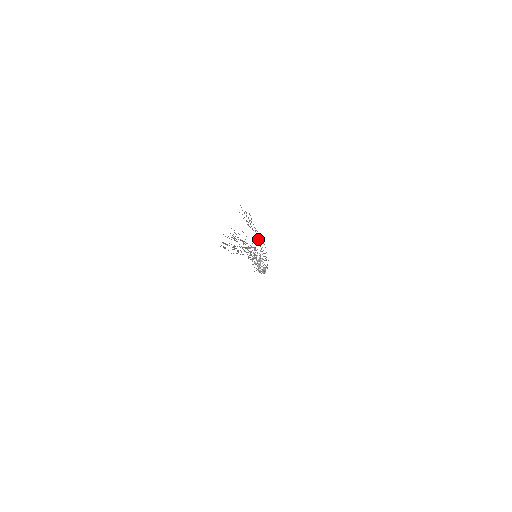
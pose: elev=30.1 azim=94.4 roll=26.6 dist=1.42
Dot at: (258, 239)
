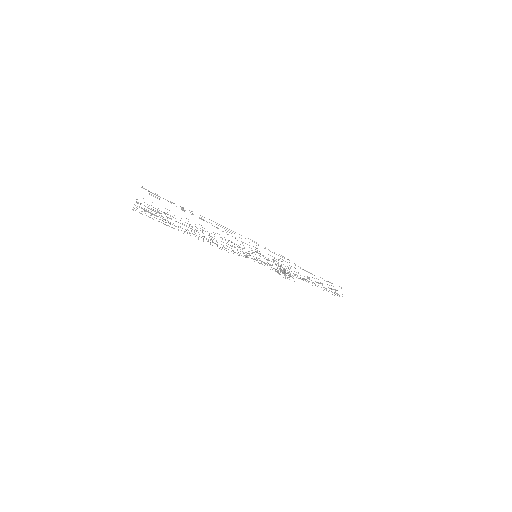
Dot at: occluded
